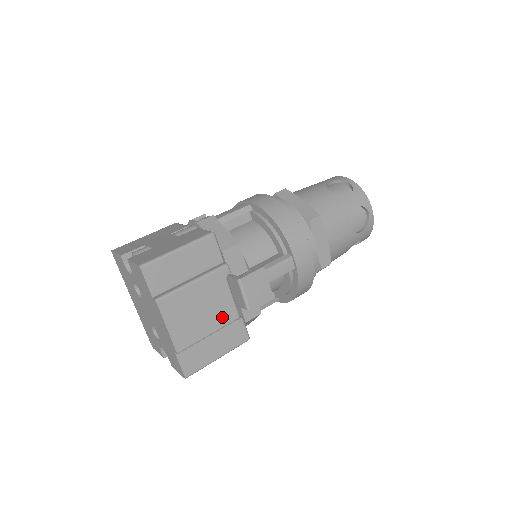
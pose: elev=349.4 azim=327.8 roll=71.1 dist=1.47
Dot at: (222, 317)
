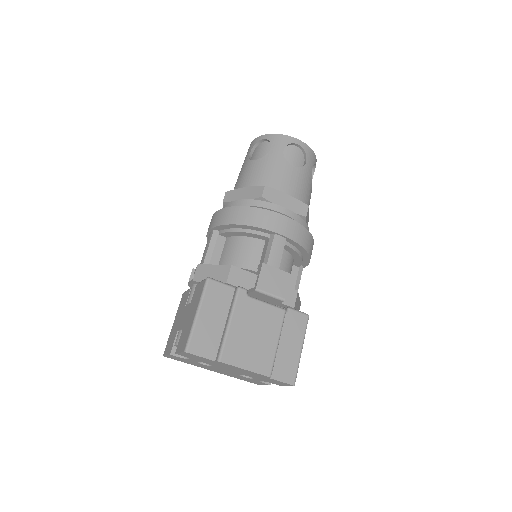
Dot at: (273, 323)
